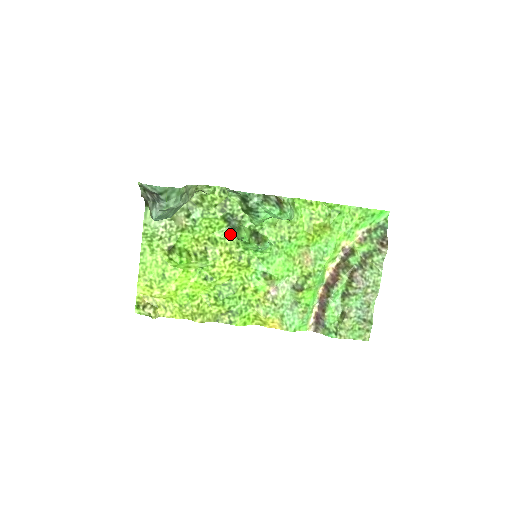
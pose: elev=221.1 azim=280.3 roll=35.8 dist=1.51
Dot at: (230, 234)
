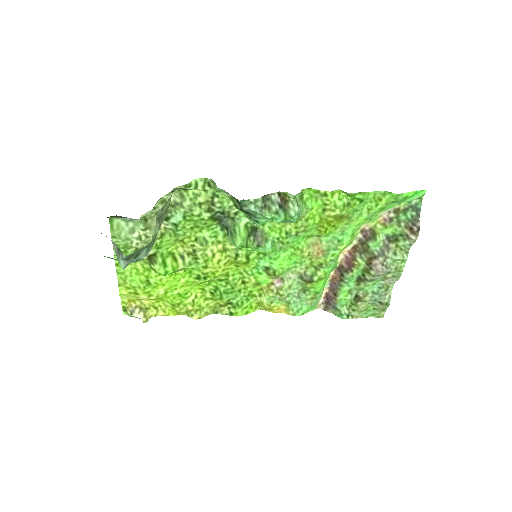
Dot at: (222, 232)
